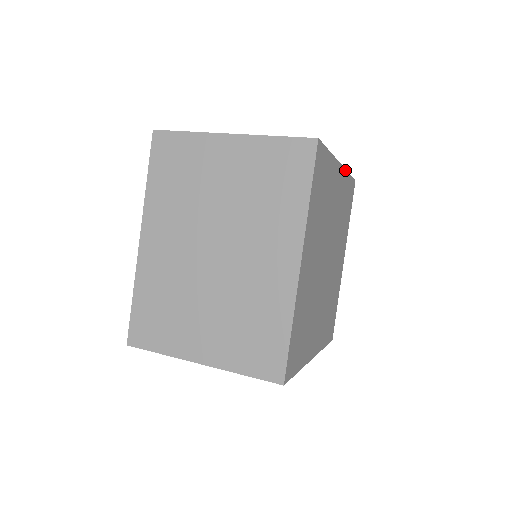
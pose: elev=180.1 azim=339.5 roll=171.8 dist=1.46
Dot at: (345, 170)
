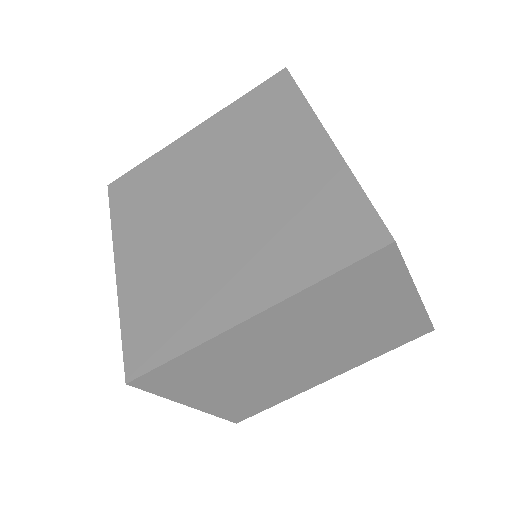
Dot at: occluded
